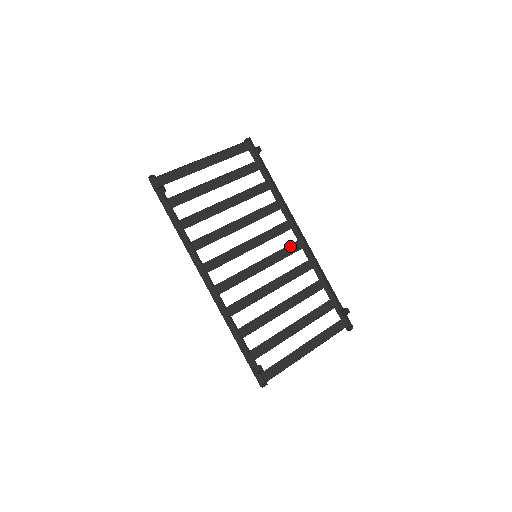
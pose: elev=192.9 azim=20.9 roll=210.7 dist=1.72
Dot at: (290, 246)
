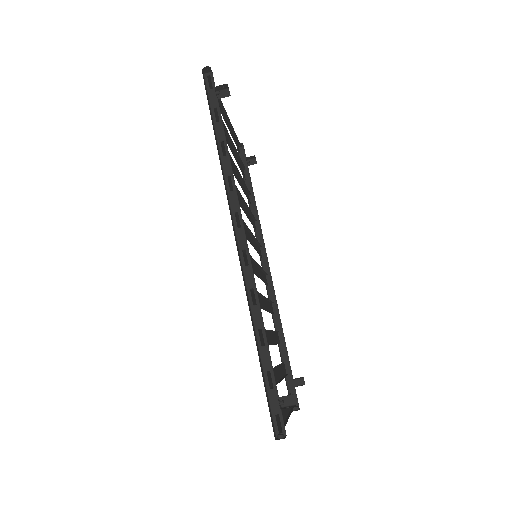
Dot at: (264, 274)
